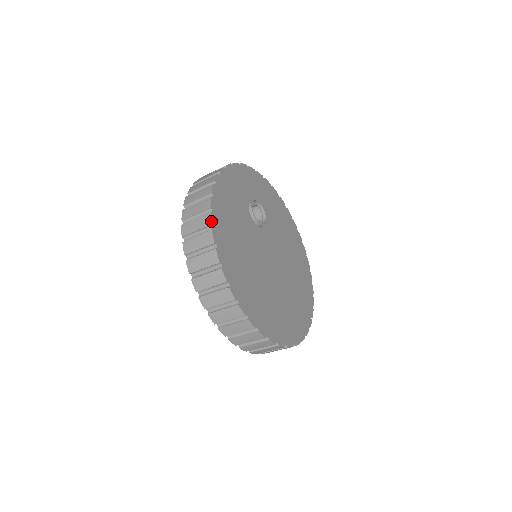
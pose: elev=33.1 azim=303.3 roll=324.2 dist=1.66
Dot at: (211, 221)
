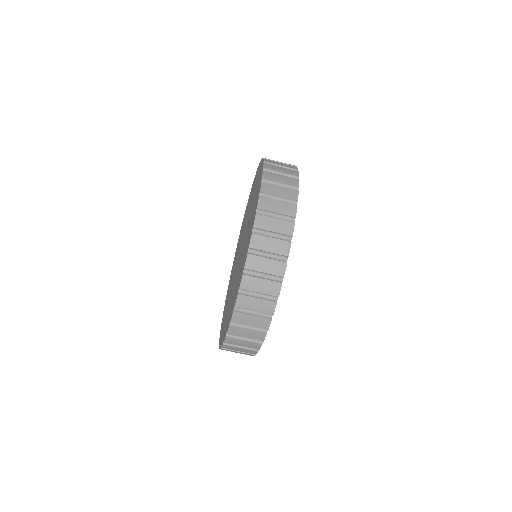
Dot at: (296, 166)
